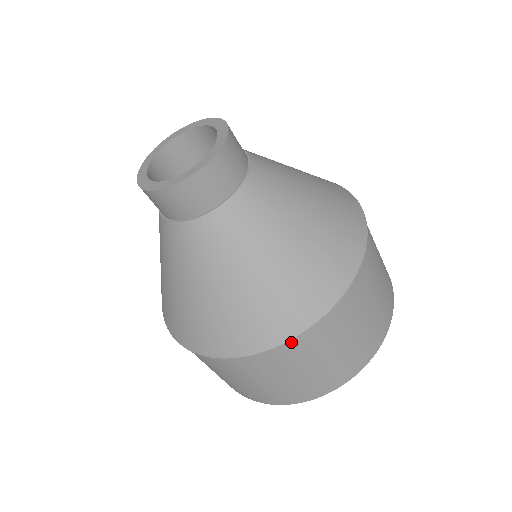
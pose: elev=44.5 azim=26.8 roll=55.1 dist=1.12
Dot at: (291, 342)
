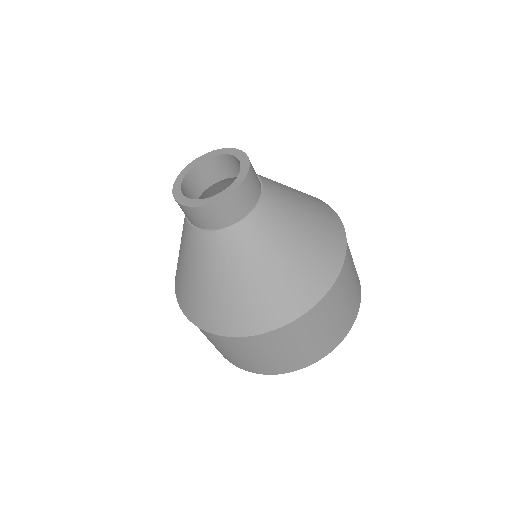
Dot at: (316, 306)
